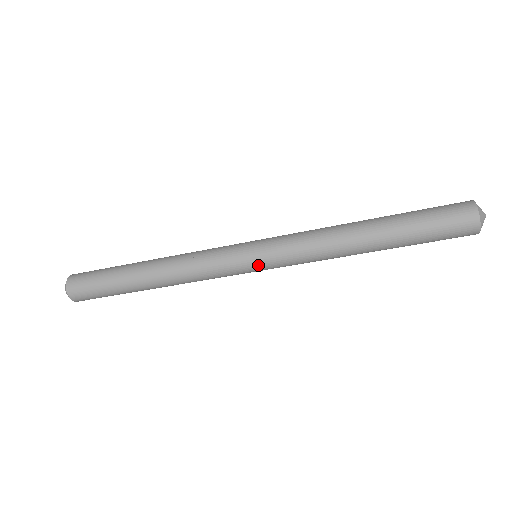
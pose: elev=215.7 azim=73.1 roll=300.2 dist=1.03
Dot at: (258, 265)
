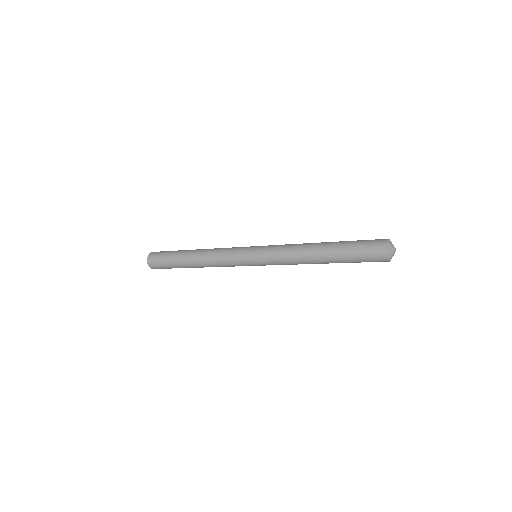
Dot at: (257, 265)
